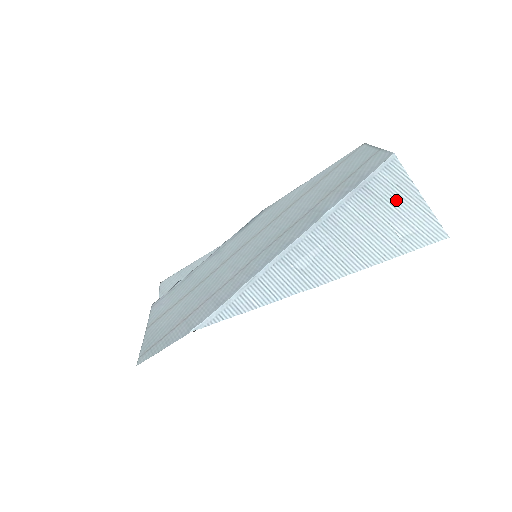
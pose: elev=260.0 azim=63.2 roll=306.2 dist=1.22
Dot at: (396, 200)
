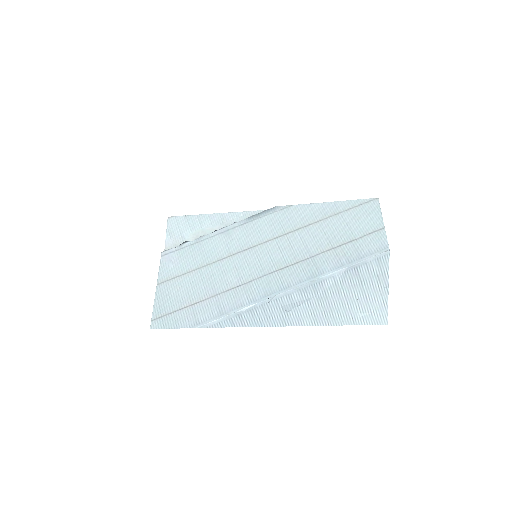
Dot at: (371, 286)
